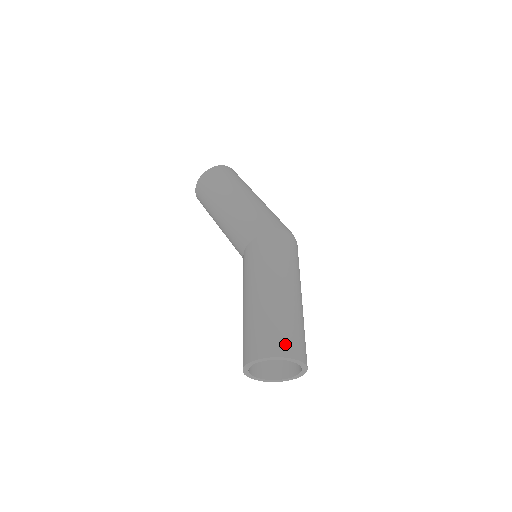
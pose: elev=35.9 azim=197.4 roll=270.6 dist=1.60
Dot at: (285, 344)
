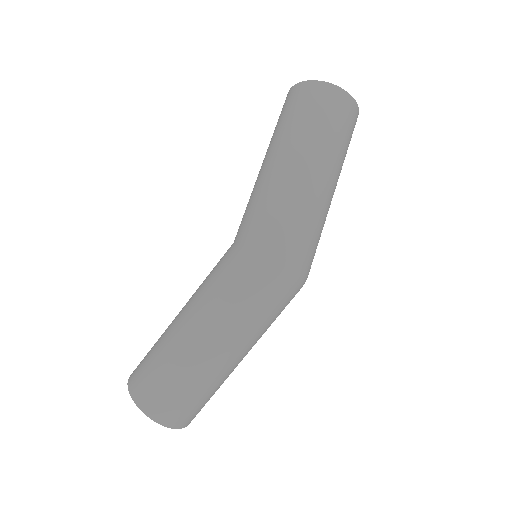
Dot at: (149, 396)
